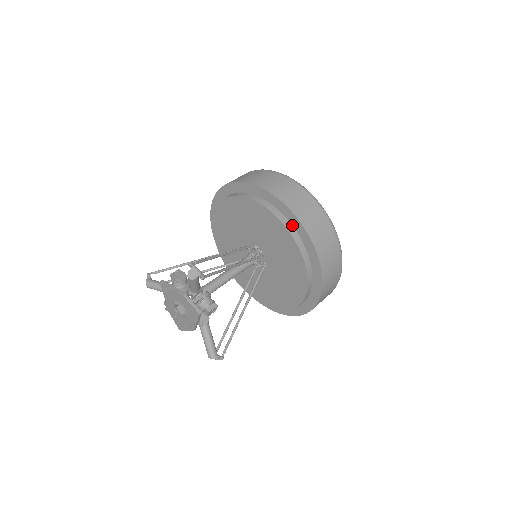
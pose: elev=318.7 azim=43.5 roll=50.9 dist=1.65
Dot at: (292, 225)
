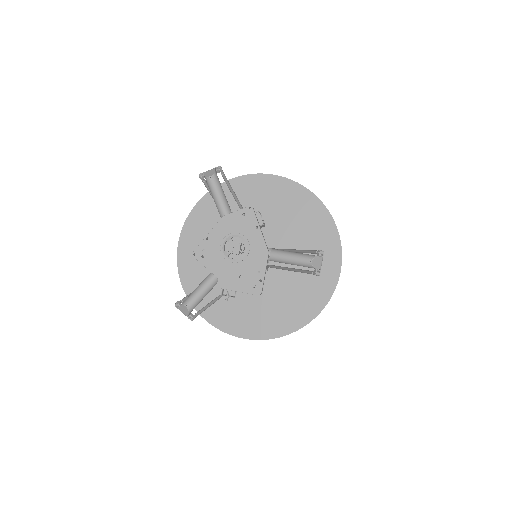
Dot at: occluded
